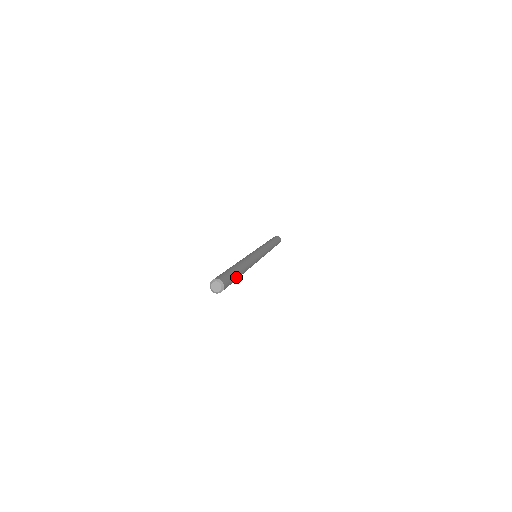
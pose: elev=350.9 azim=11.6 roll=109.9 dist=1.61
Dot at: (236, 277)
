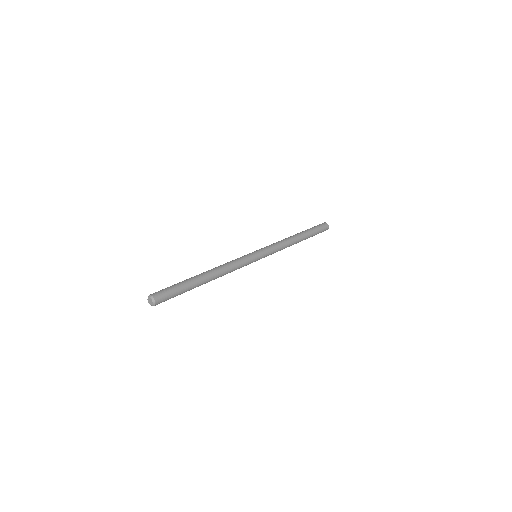
Dot at: occluded
